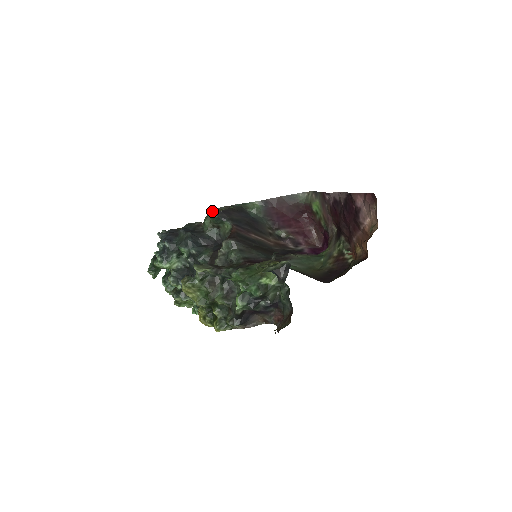
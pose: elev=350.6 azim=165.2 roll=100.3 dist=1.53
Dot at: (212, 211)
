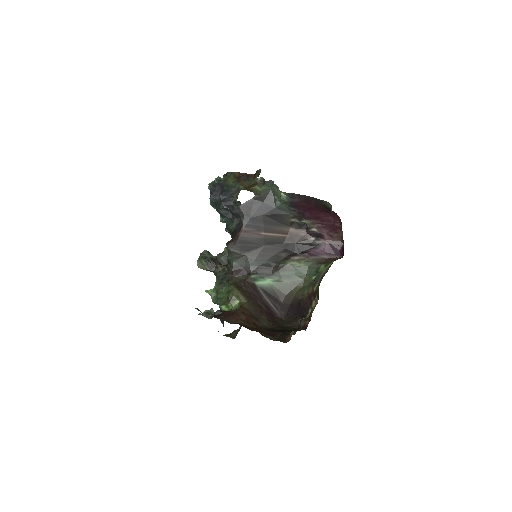
Dot at: (259, 169)
